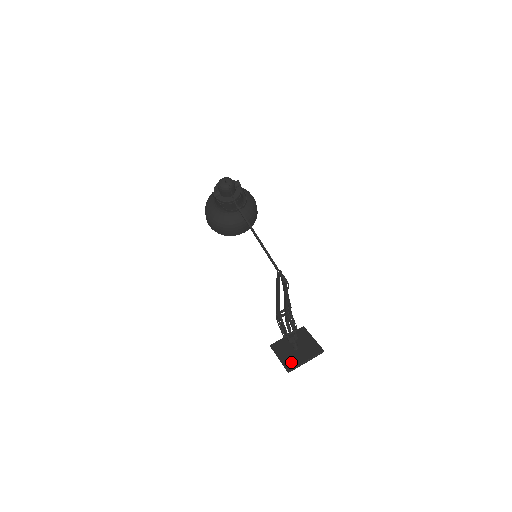
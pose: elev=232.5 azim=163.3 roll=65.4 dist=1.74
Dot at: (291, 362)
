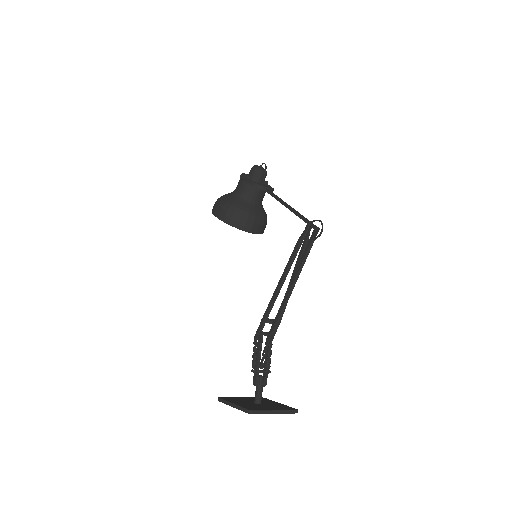
Dot at: (254, 407)
